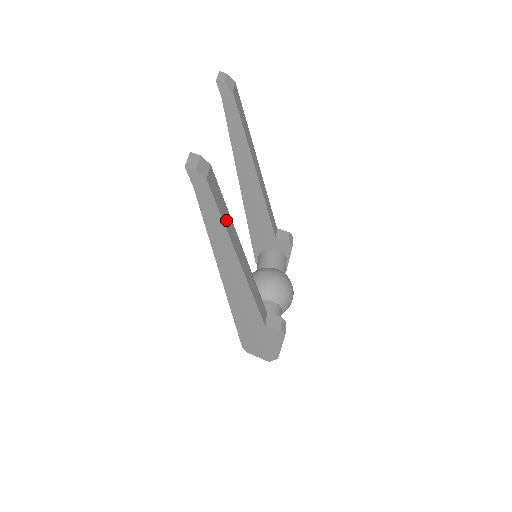
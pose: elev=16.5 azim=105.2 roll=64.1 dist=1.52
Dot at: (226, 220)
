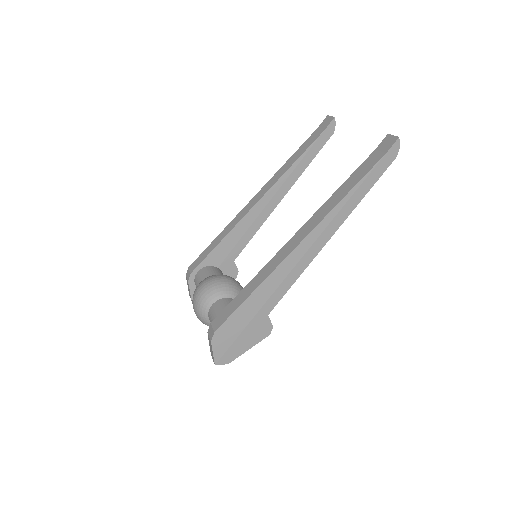
Dot at: occluded
